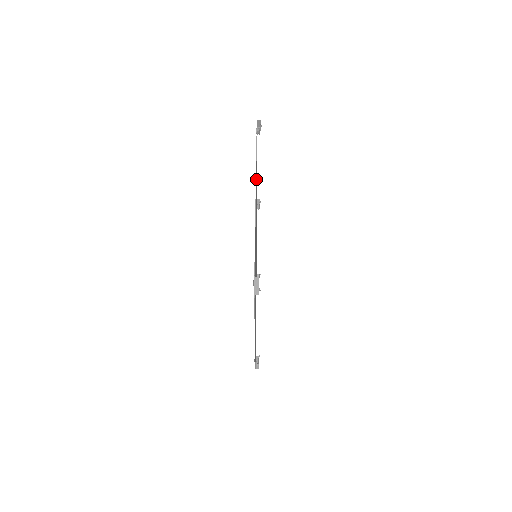
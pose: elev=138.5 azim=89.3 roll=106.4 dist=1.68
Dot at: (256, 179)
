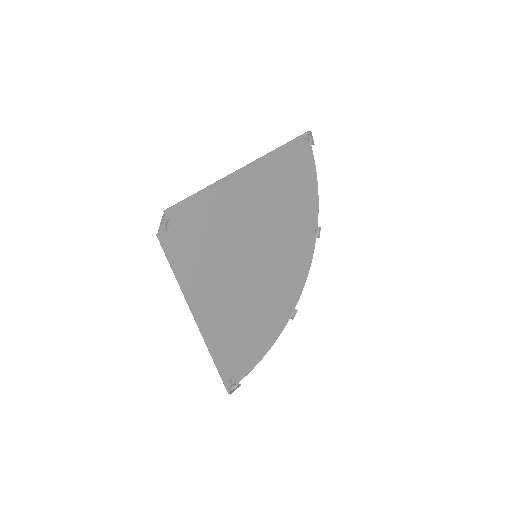
Dot at: (272, 174)
